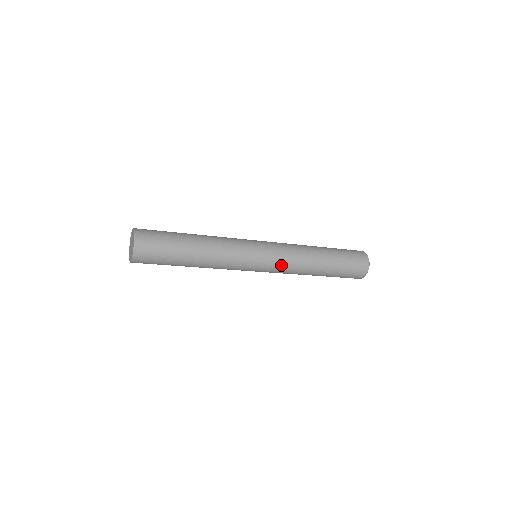
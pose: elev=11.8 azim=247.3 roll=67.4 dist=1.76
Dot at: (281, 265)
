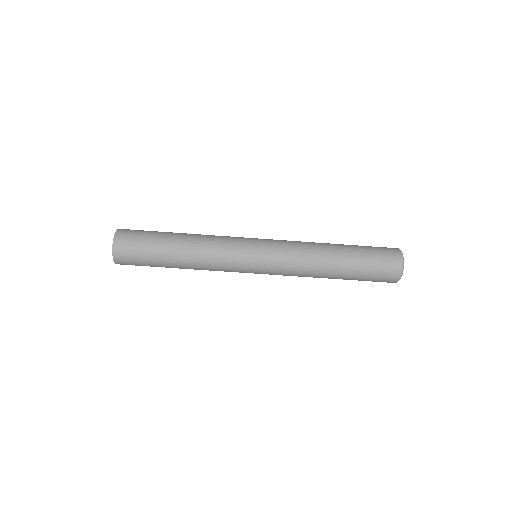
Dot at: (283, 249)
